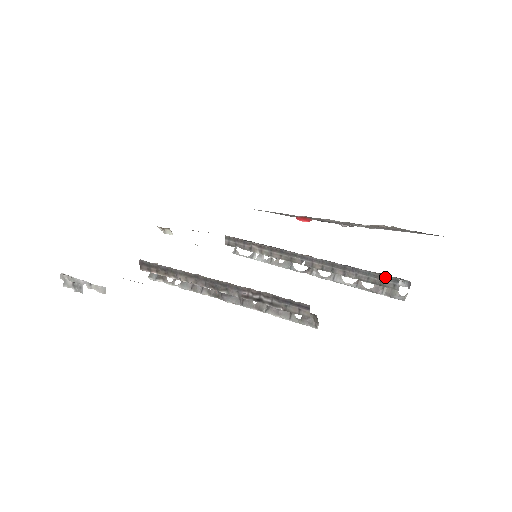
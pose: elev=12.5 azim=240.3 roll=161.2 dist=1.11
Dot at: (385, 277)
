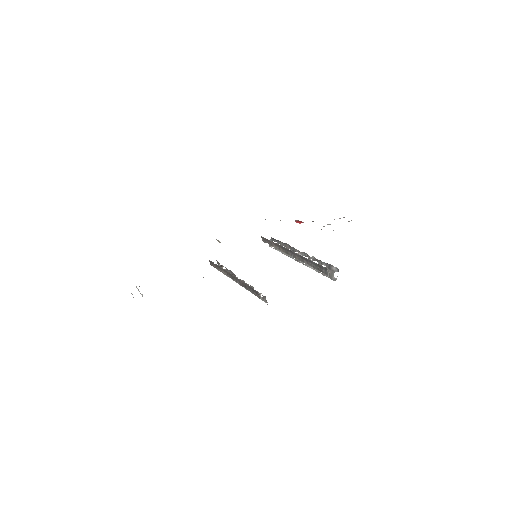
Dot at: (321, 267)
